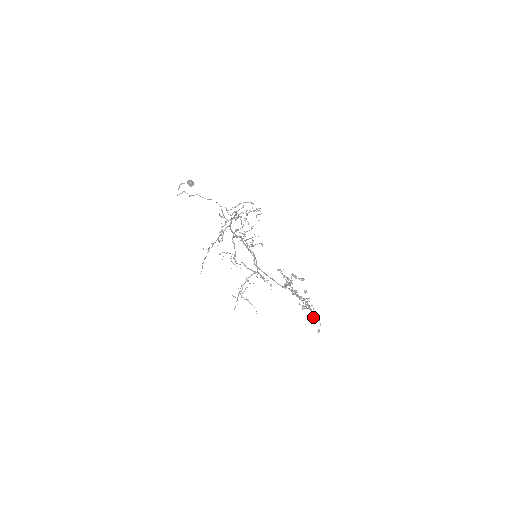
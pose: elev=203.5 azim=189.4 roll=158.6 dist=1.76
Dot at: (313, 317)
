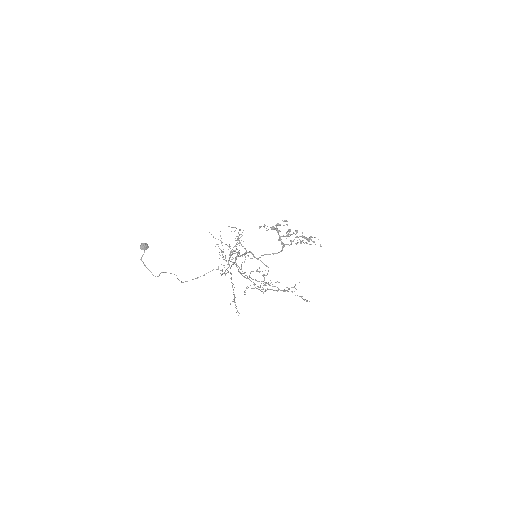
Dot at: occluded
